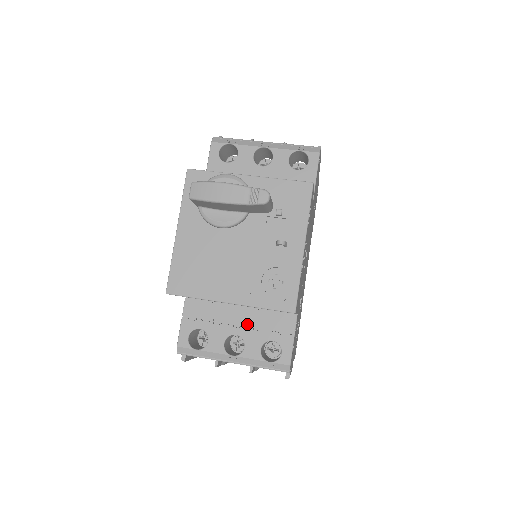
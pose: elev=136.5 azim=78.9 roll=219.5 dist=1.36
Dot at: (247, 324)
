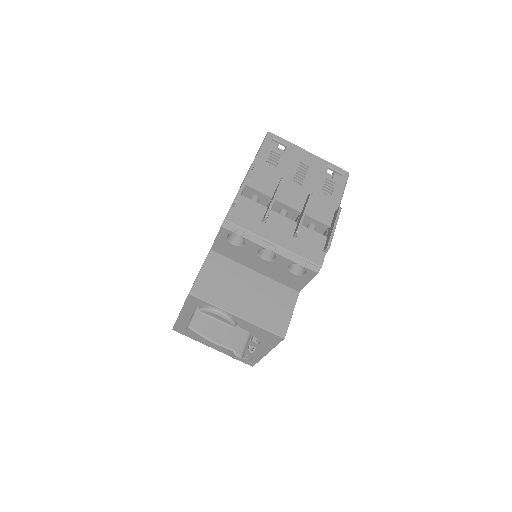
Dot at: occluded
